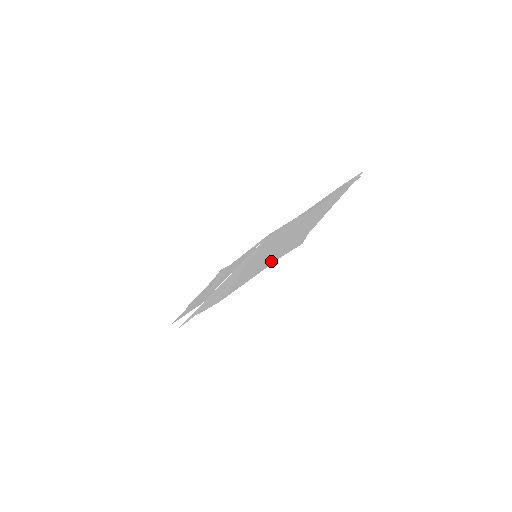
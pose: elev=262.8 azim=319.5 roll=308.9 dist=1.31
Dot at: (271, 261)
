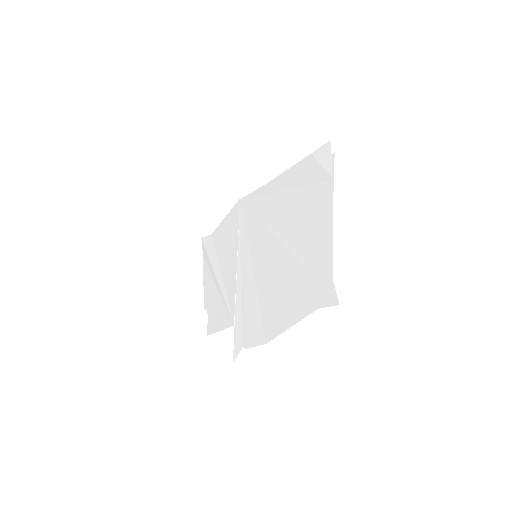
Dot at: (303, 306)
